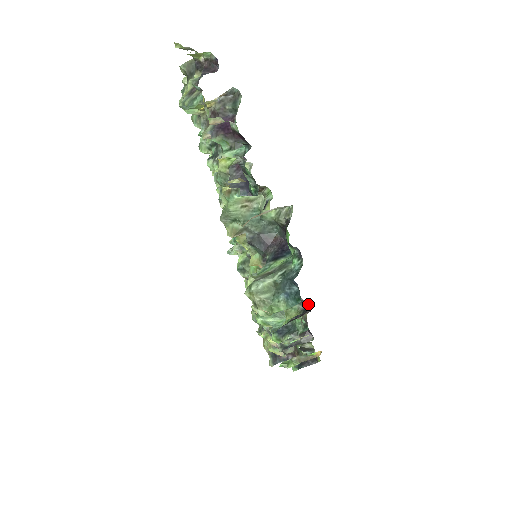
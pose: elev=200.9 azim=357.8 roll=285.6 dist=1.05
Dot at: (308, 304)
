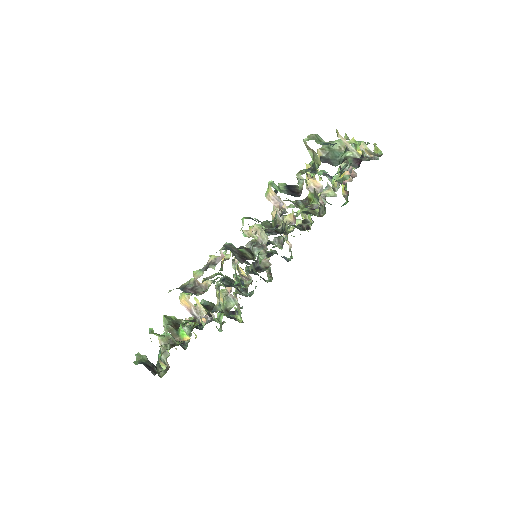
Dot at: (315, 173)
